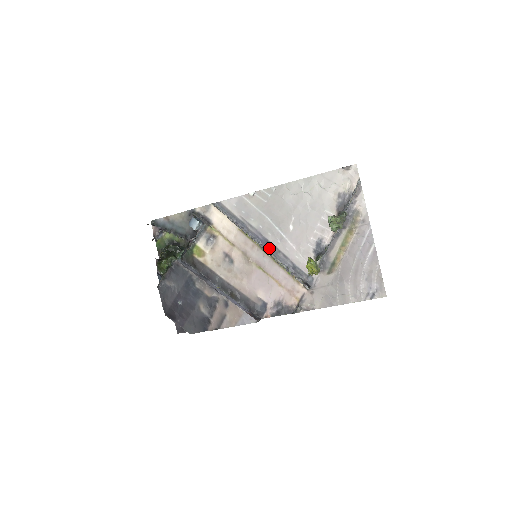
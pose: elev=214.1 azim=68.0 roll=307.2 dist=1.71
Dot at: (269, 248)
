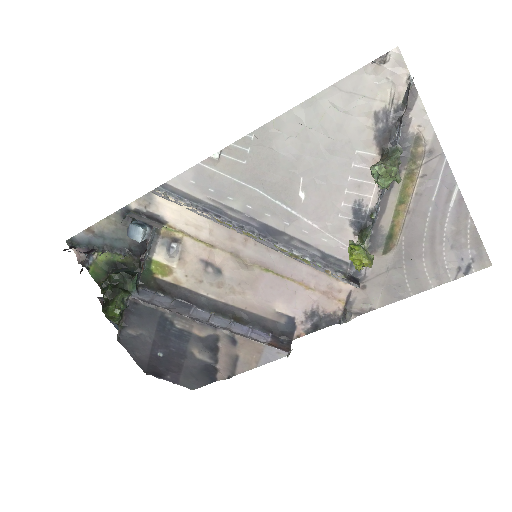
Dot at: (273, 237)
